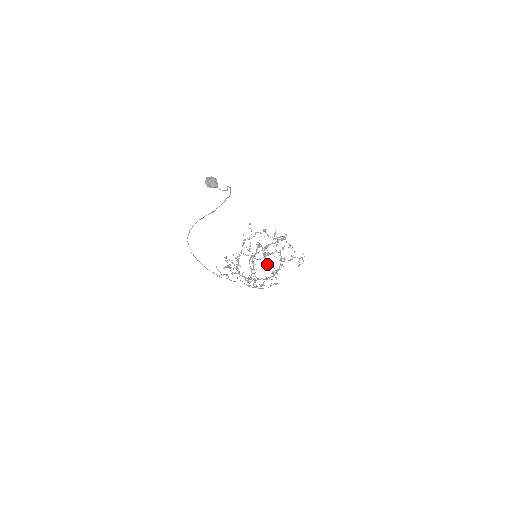
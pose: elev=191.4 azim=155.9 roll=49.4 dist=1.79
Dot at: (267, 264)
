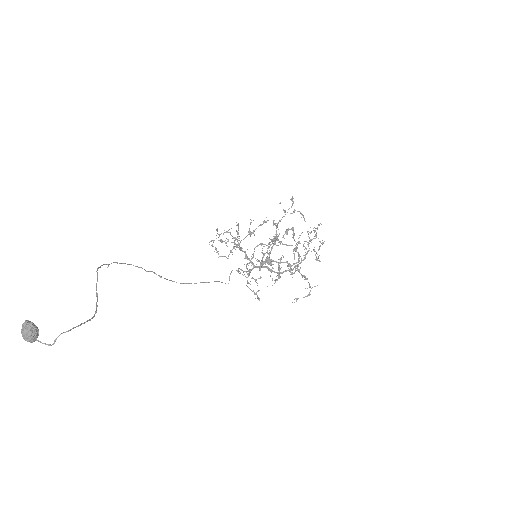
Dot at: (278, 259)
